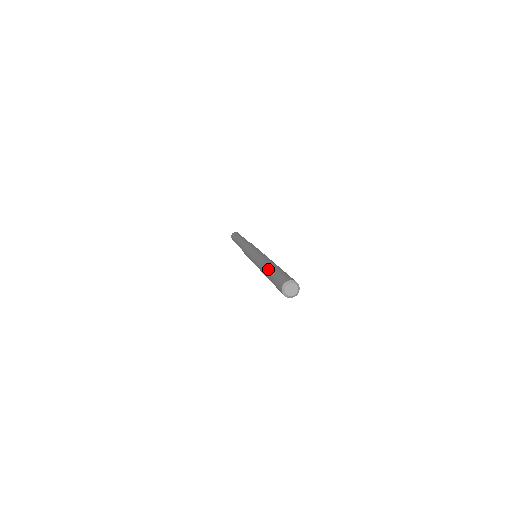
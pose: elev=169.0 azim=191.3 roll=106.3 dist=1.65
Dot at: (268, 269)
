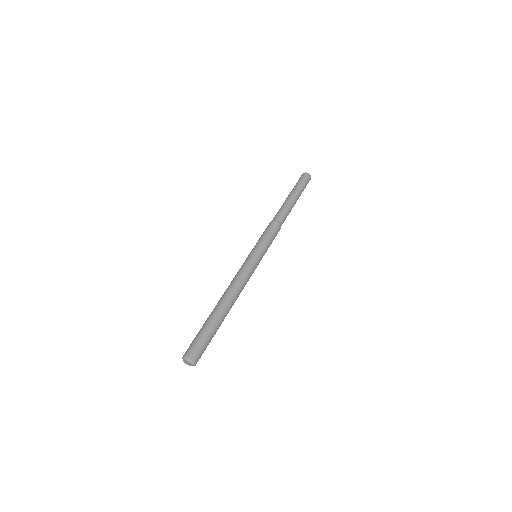
Dot at: (217, 313)
